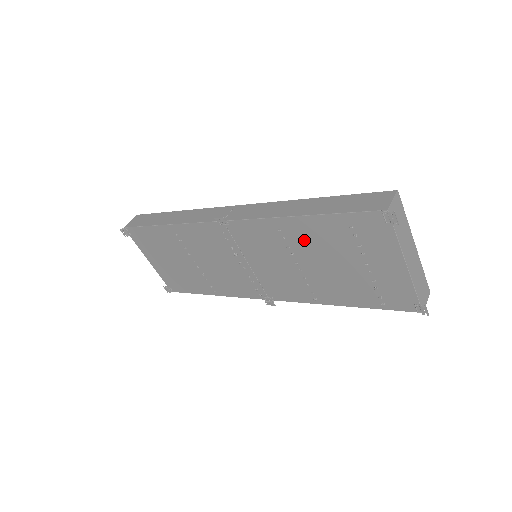
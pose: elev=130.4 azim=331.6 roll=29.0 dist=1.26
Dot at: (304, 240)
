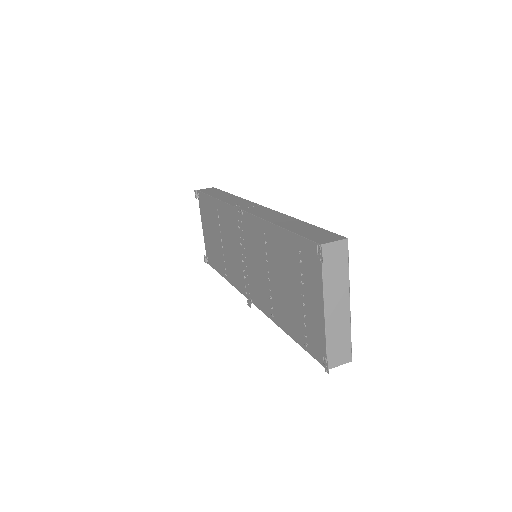
Dot at: (275, 250)
